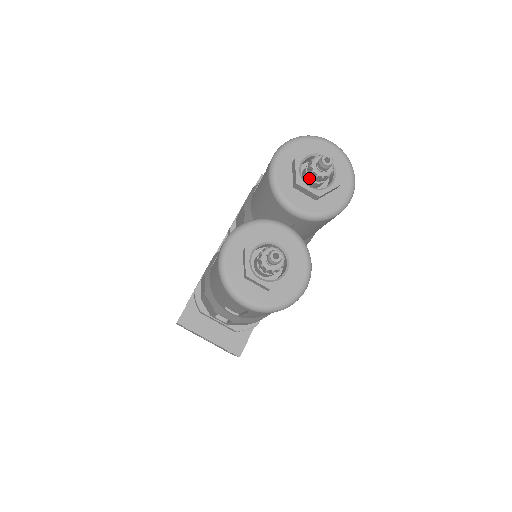
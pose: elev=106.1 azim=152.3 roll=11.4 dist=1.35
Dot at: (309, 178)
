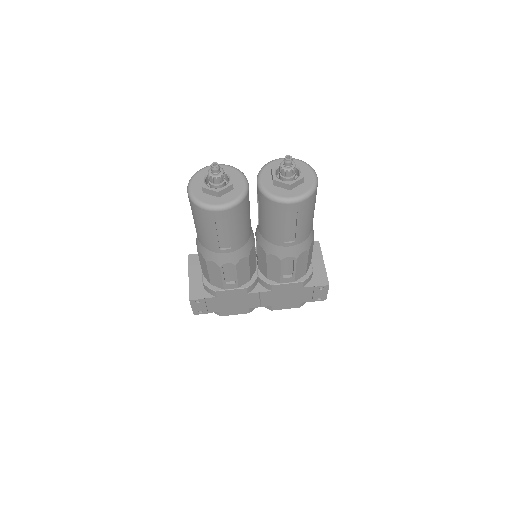
Dot at: (280, 171)
